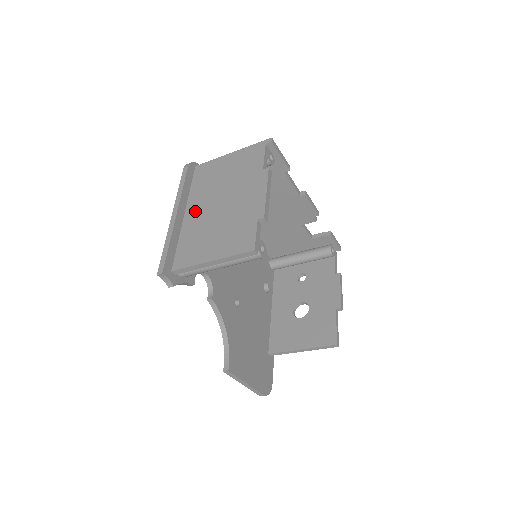
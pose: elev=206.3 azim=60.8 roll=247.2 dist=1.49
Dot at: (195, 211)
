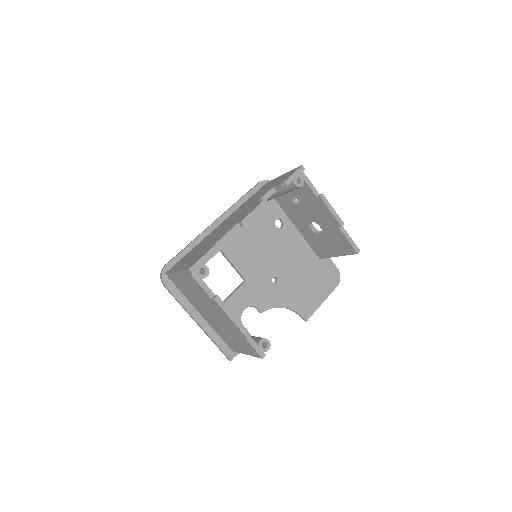
Dot at: (204, 315)
